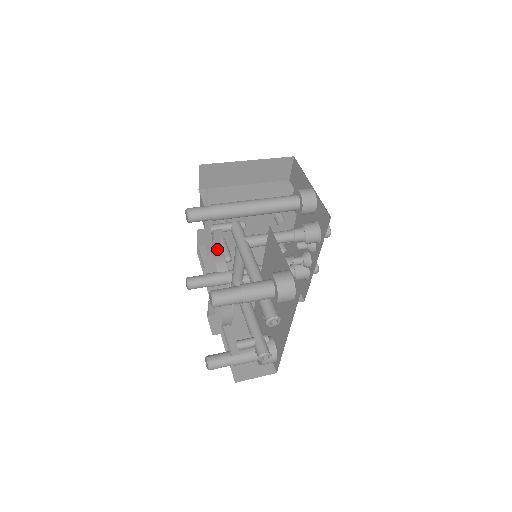
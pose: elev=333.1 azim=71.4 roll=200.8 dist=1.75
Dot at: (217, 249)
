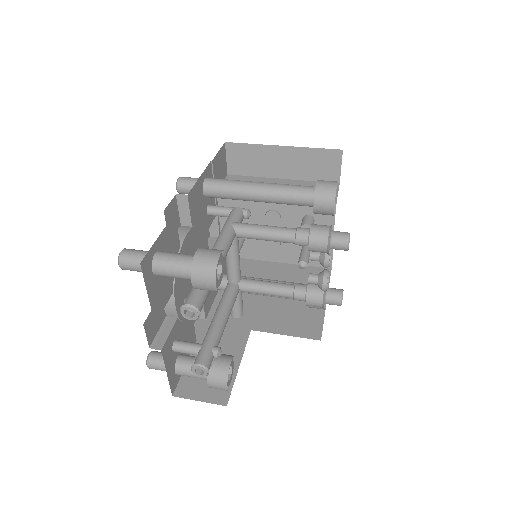
Dot at: (188, 223)
